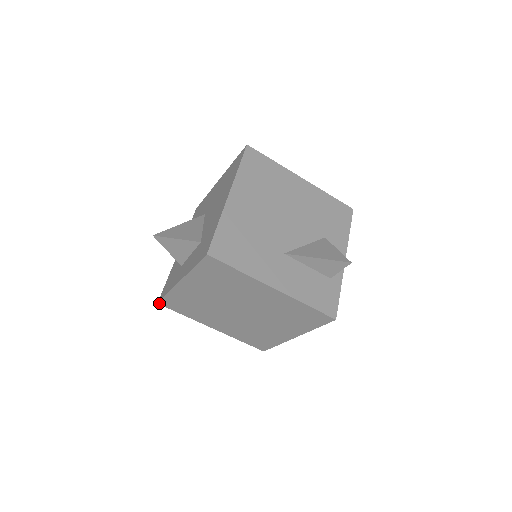
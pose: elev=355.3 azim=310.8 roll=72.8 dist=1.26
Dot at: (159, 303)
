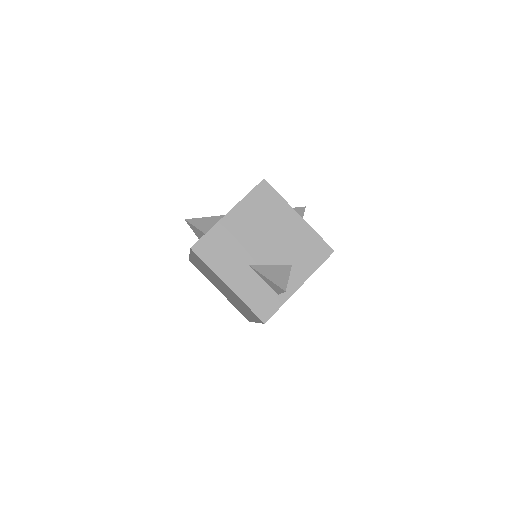
Dot at: (189, 260)
